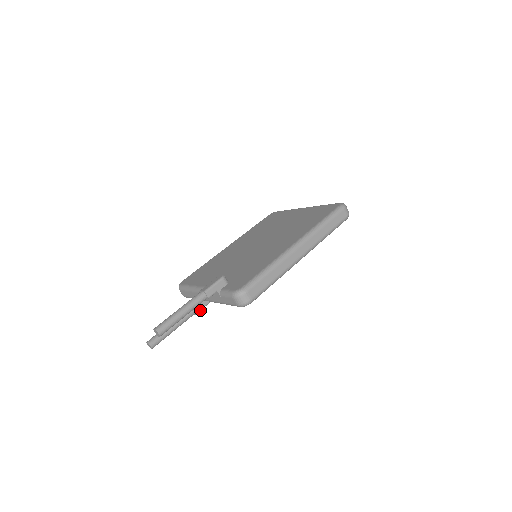
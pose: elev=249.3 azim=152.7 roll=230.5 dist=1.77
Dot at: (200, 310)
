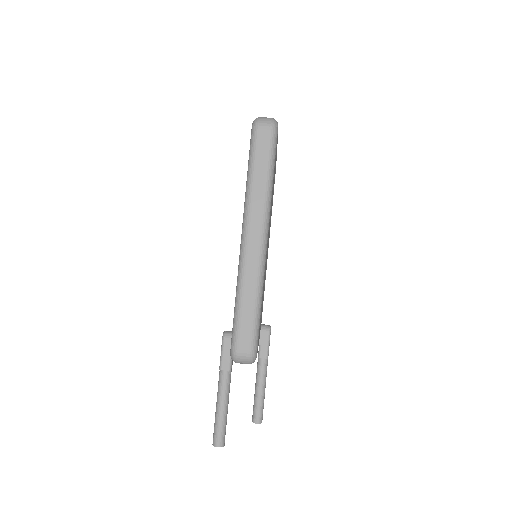
Dot at: (268, 350)
